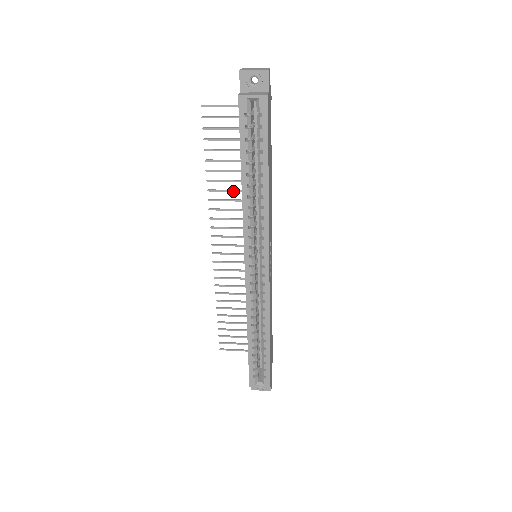
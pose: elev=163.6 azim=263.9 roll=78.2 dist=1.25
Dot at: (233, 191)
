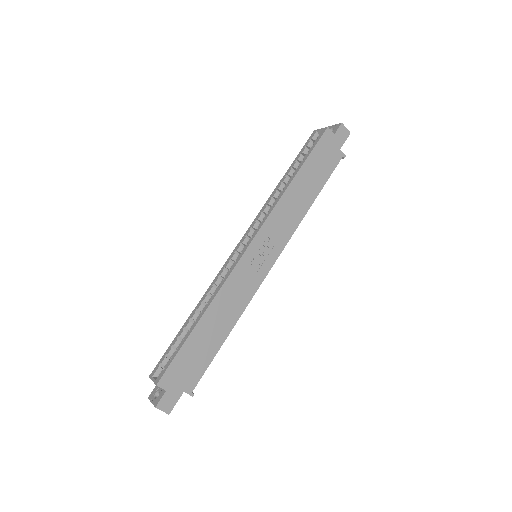
Dot at: occluded
